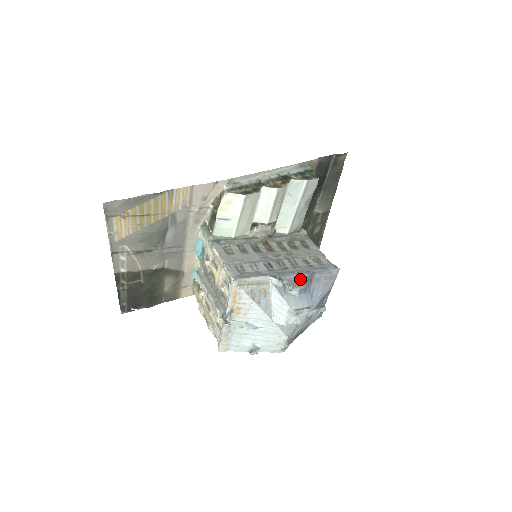
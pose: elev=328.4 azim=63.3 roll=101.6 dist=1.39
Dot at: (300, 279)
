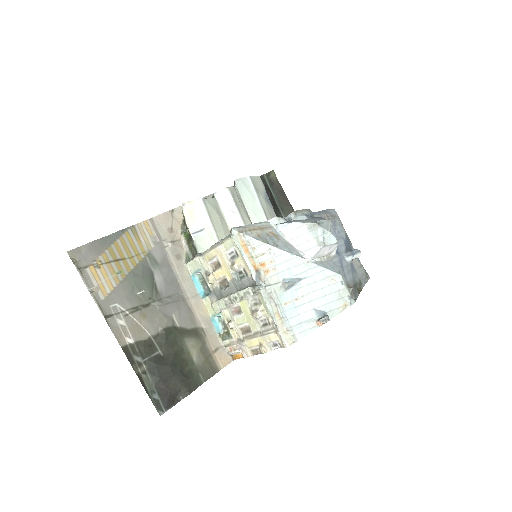
Dot at: occluded
